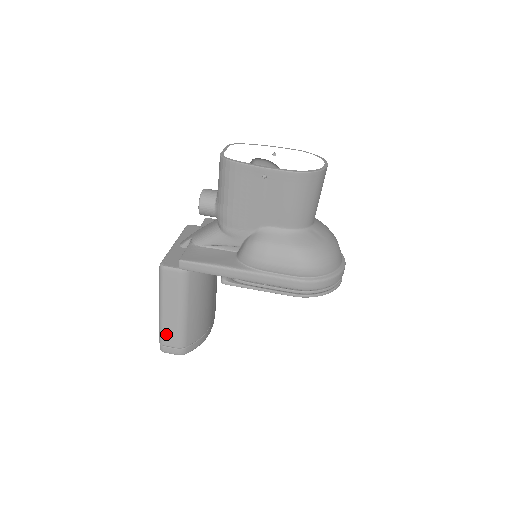
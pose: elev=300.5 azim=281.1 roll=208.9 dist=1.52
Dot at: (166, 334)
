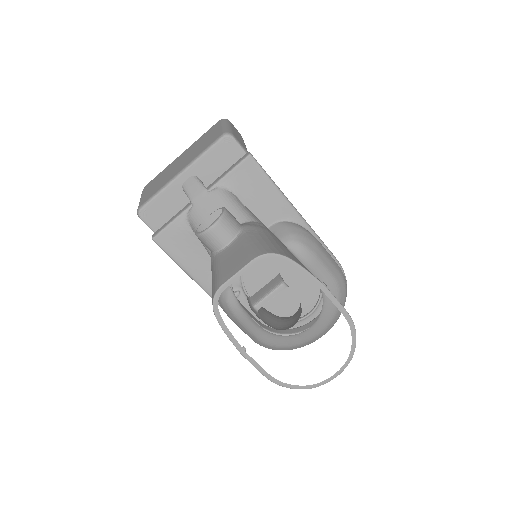
Dot at: occluded
